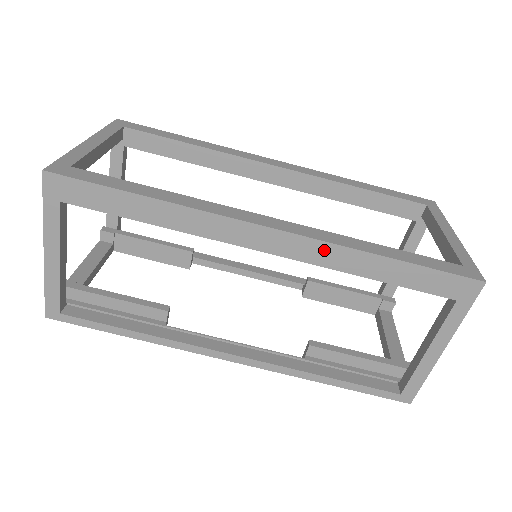
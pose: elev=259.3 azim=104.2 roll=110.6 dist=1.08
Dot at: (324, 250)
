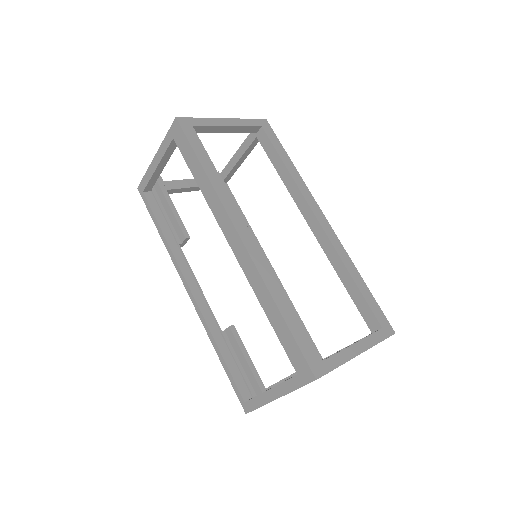
Dot at: (255, 274)
